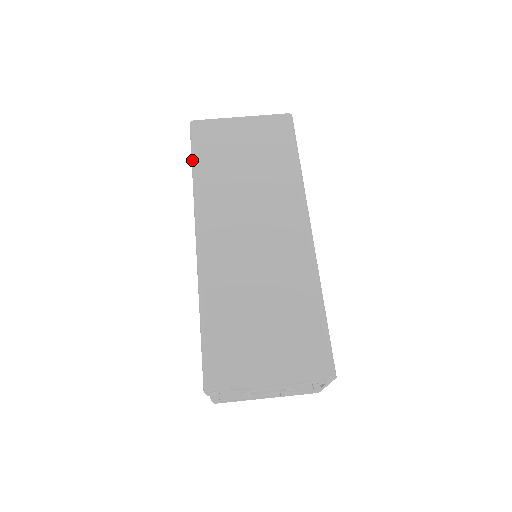
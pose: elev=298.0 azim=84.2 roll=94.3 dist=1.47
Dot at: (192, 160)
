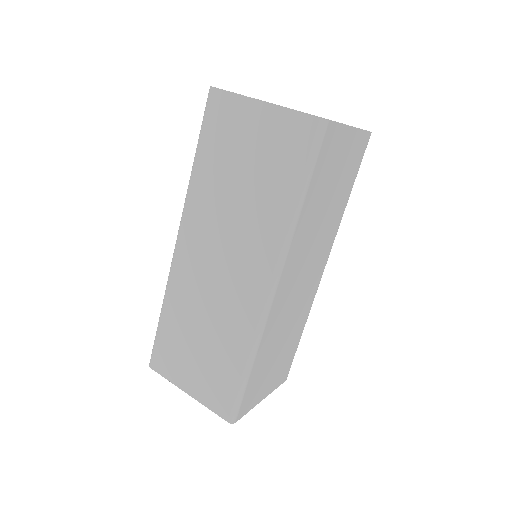
Dot at: (197, 145)
